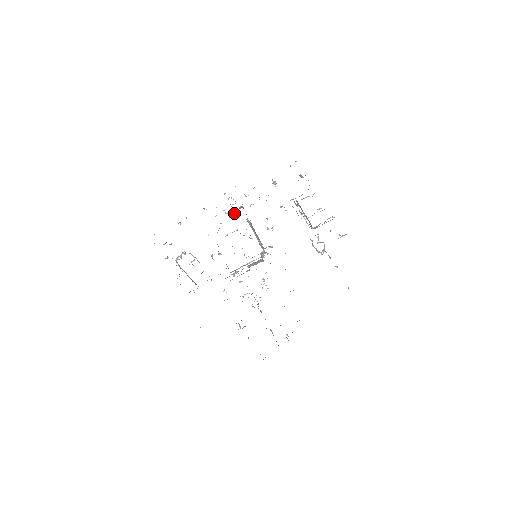
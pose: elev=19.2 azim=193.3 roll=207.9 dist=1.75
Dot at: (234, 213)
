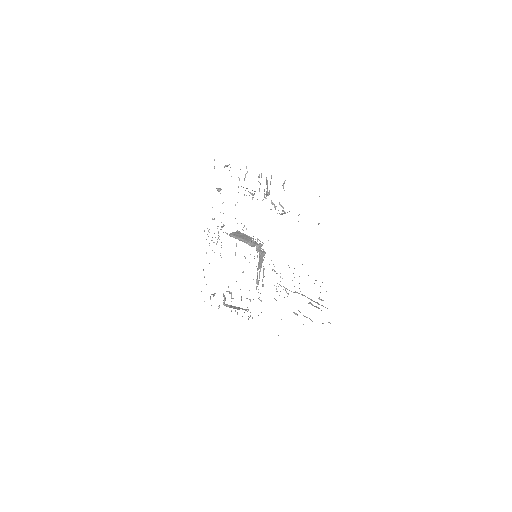
Dot at: (219, 239)
